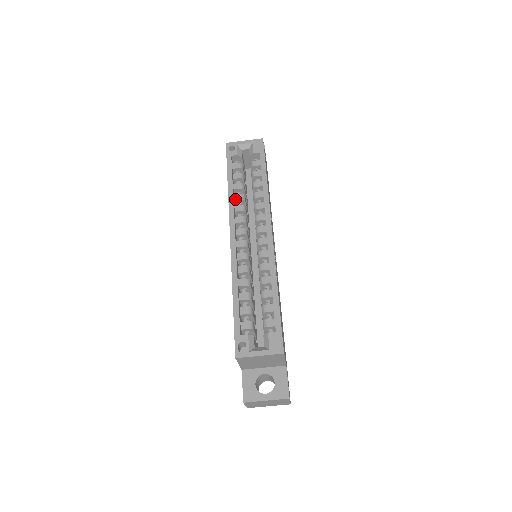
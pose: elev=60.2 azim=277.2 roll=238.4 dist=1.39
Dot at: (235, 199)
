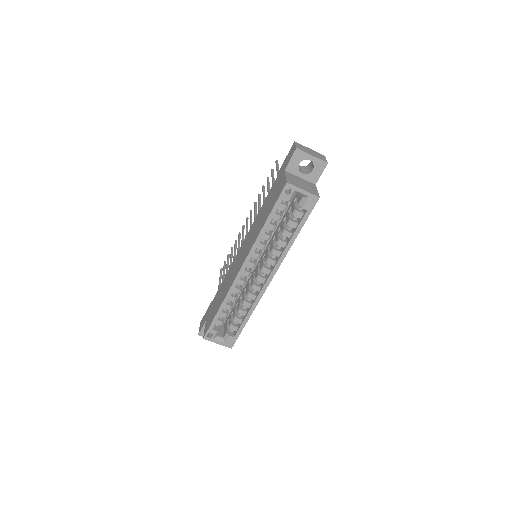
Dot at: (262, 238)
